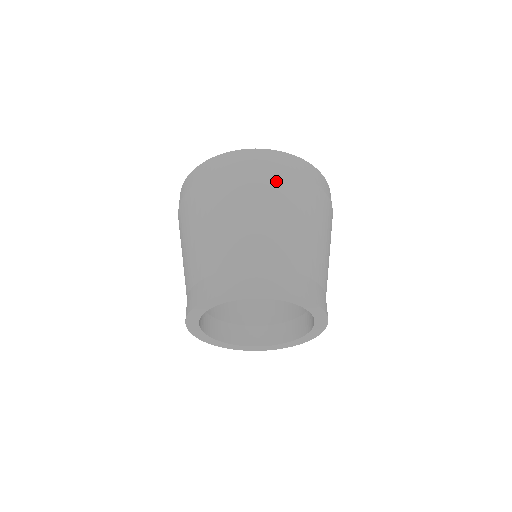
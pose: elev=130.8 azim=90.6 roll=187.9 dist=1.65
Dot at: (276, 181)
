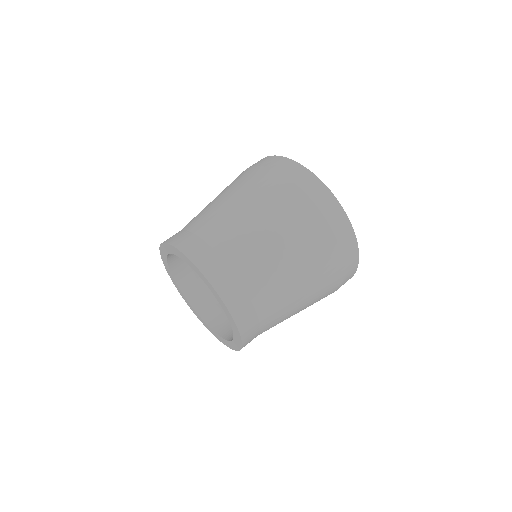
Dot at: (263, 179)
